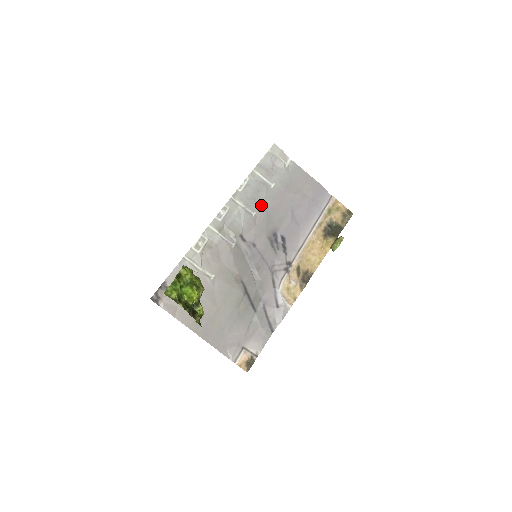
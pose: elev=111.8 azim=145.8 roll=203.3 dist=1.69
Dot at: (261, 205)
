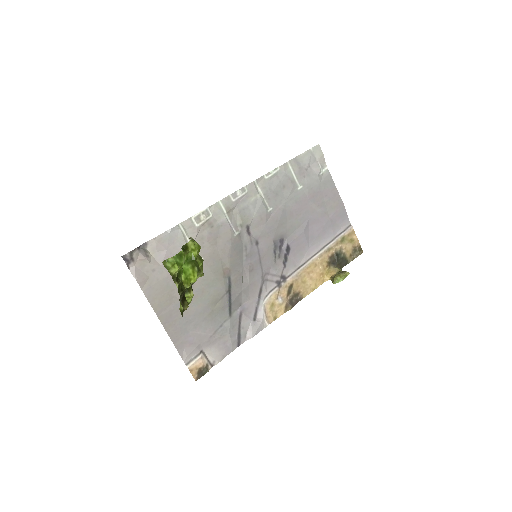
Dot at: (281, 203)
